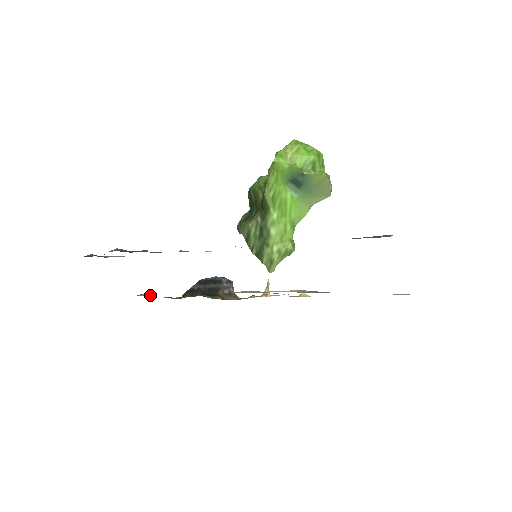
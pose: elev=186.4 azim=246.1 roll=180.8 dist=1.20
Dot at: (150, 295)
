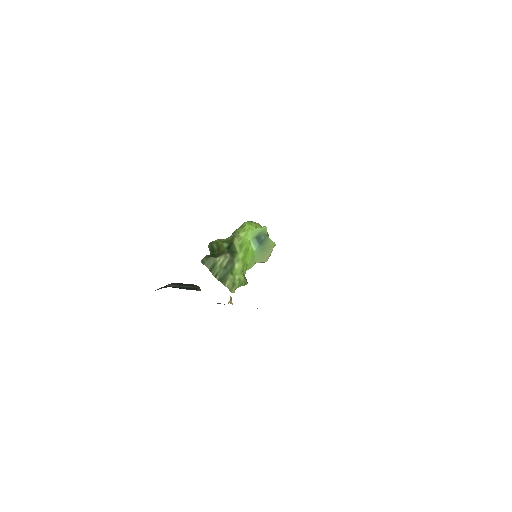
Dot at: occluded
